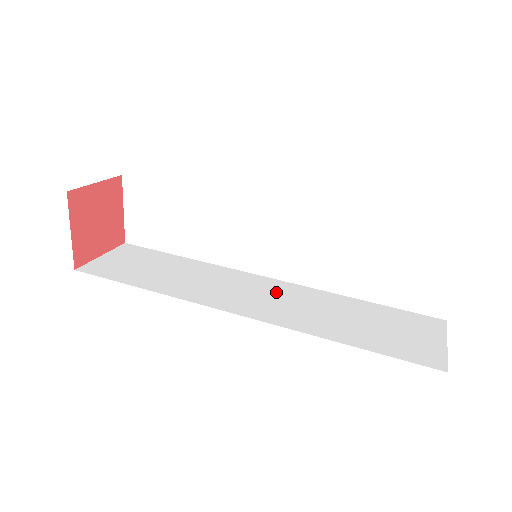
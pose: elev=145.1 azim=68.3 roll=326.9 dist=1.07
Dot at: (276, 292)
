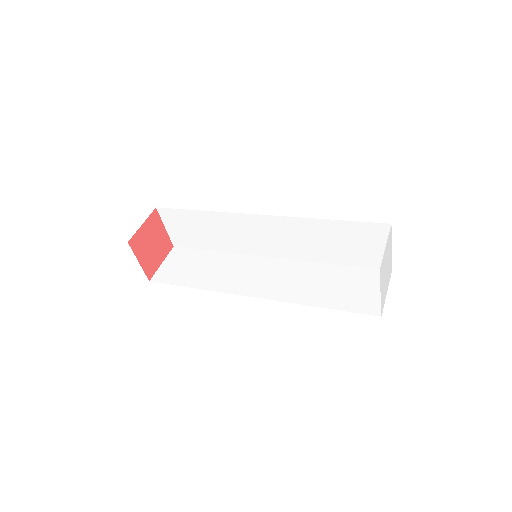
Dot at: occluded
